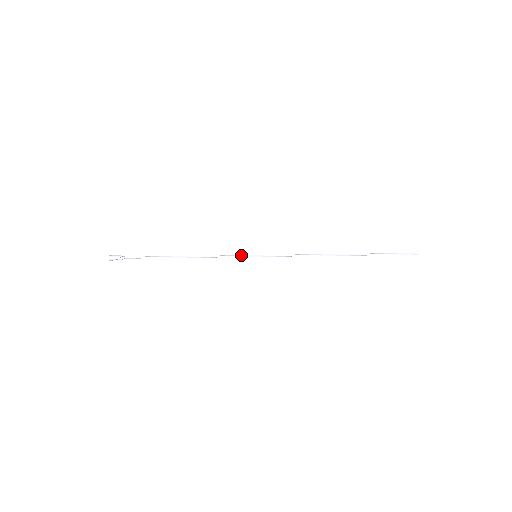
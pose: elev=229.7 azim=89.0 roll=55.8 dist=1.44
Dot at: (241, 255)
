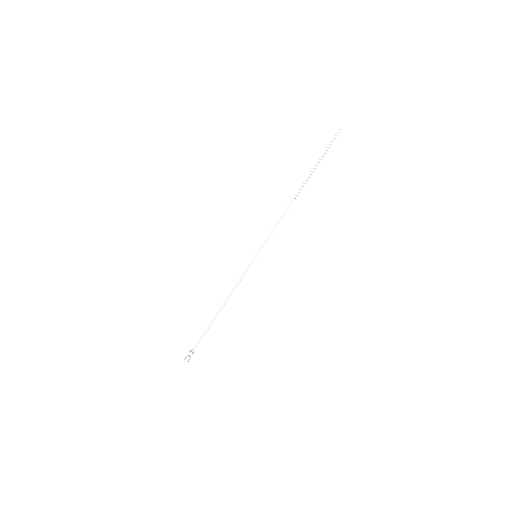
Dot at: (248, 267)
